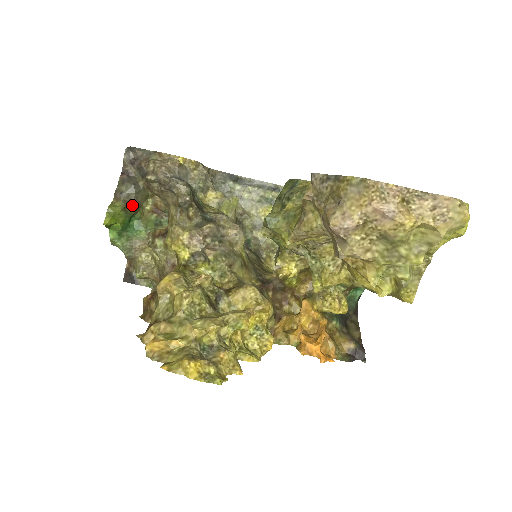
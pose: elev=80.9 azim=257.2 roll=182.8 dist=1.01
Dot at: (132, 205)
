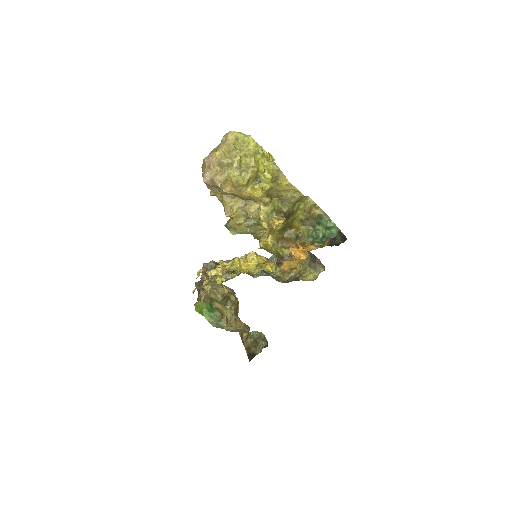
Dot at: (206, 298)
